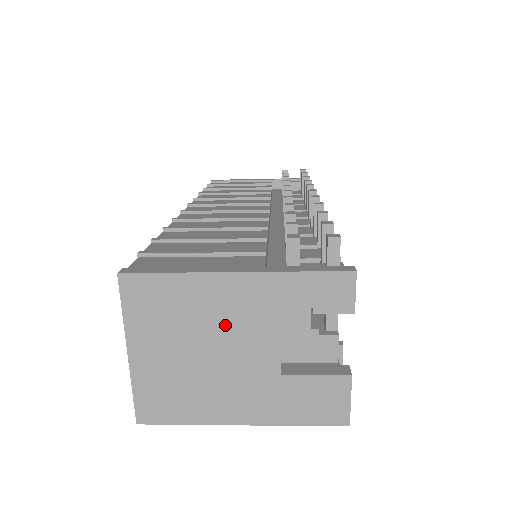
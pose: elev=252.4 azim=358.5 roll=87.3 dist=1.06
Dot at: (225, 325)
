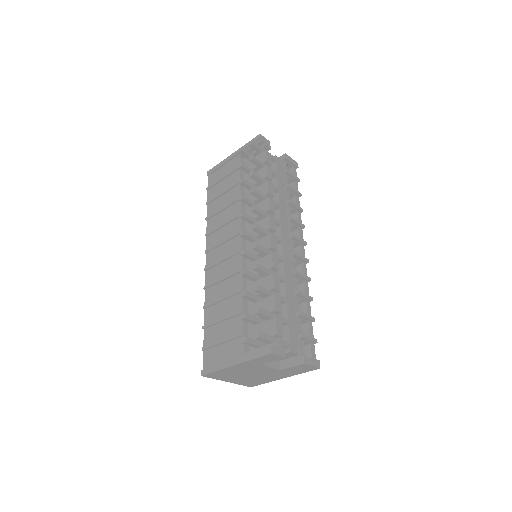
Dot at: (247, 371)
